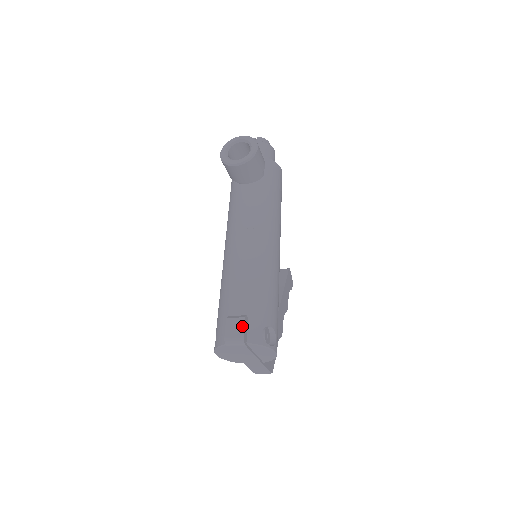
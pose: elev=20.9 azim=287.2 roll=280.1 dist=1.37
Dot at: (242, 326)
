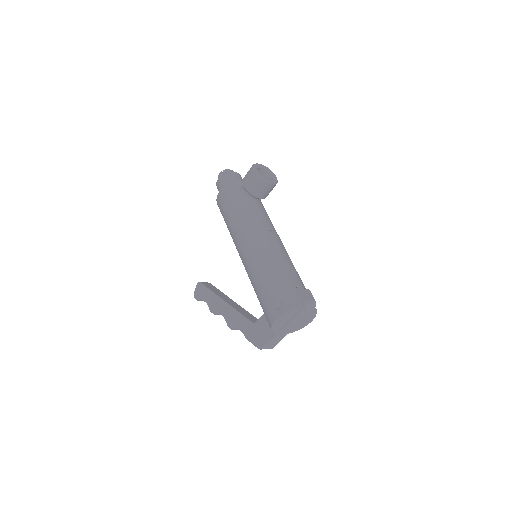
Dot at: (311, 295)
